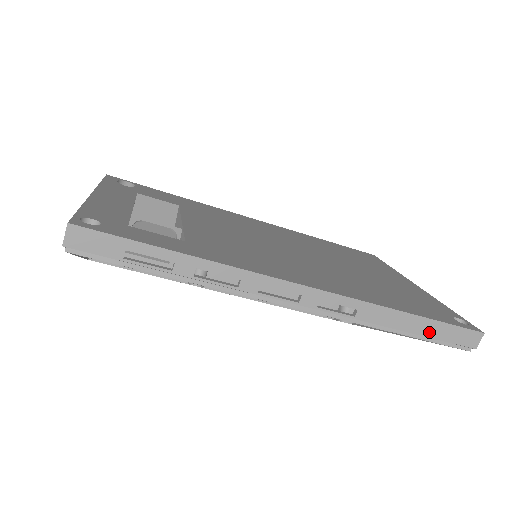
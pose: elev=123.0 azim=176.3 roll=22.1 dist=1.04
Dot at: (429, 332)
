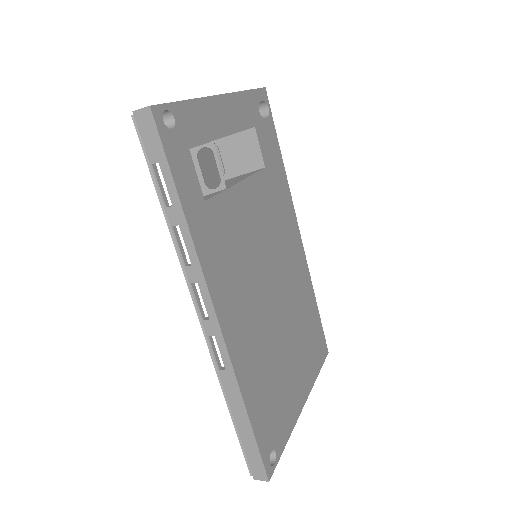
Dot at: (244, 435)
